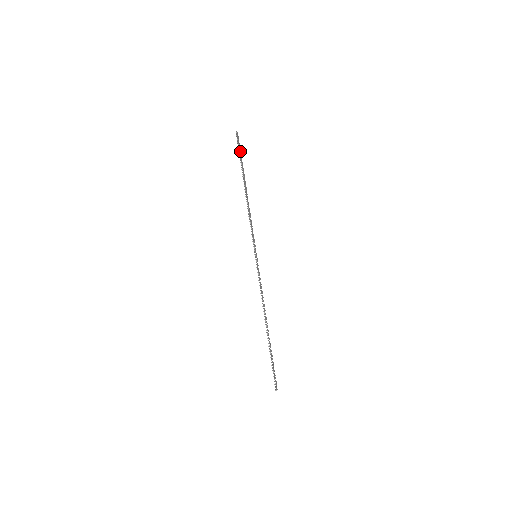
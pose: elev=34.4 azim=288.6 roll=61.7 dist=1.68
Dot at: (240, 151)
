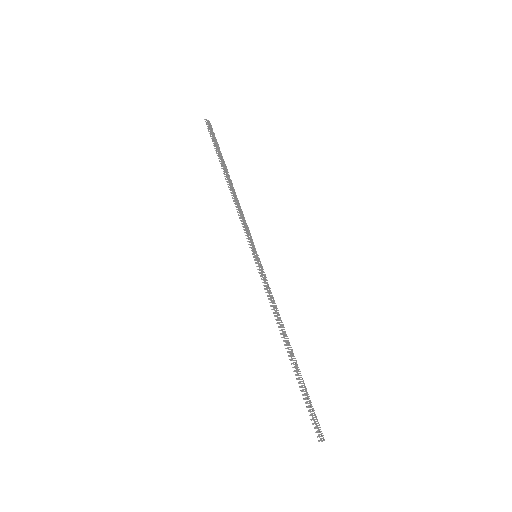
Dot at: (215, 140)
